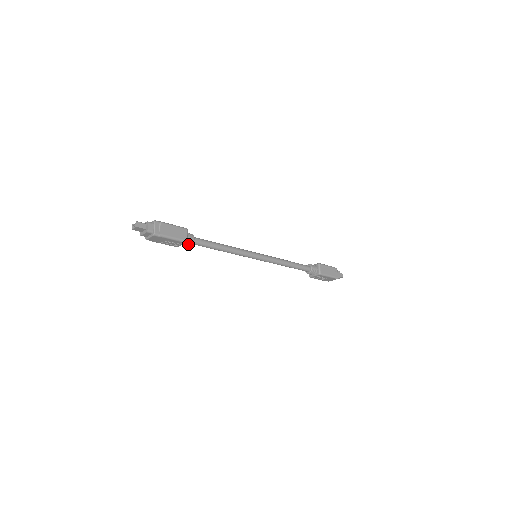
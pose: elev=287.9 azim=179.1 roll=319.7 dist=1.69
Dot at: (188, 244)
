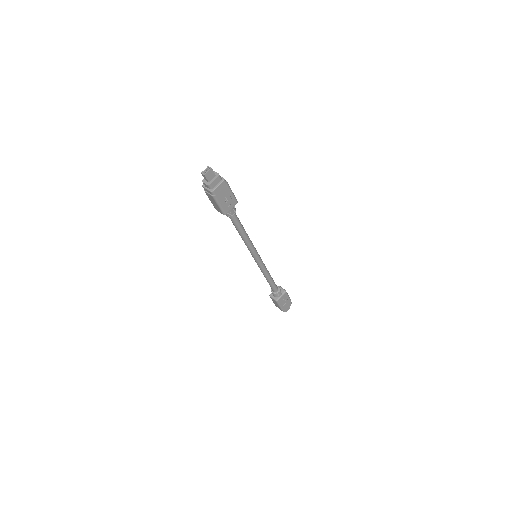
Dot at: (234, 210)
